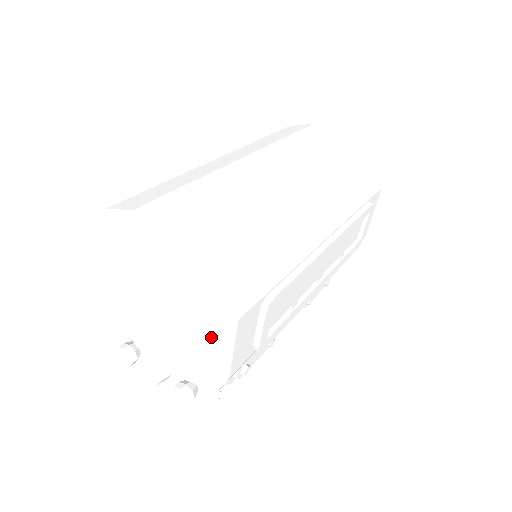
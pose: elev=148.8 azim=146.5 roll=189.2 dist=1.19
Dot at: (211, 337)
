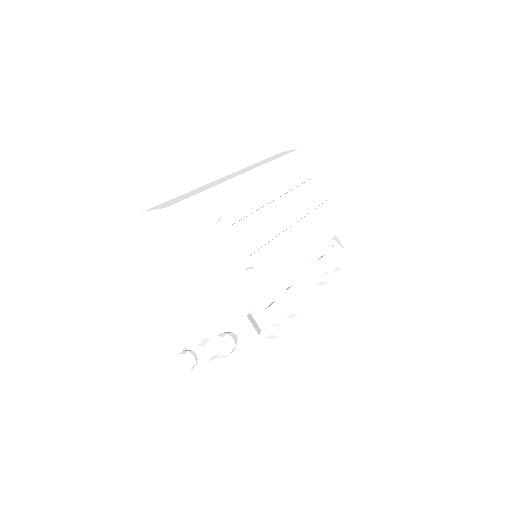
Dot at: (198, 269)
